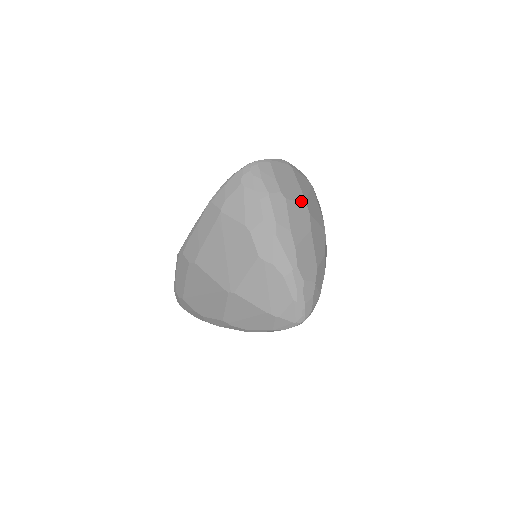
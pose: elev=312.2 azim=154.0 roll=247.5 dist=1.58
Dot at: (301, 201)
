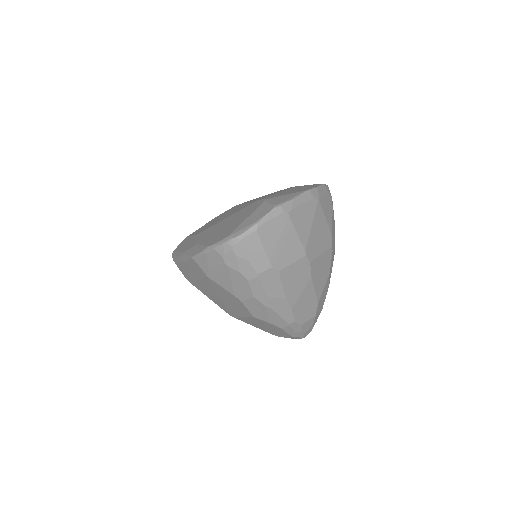
Dot at: (299, 257)
